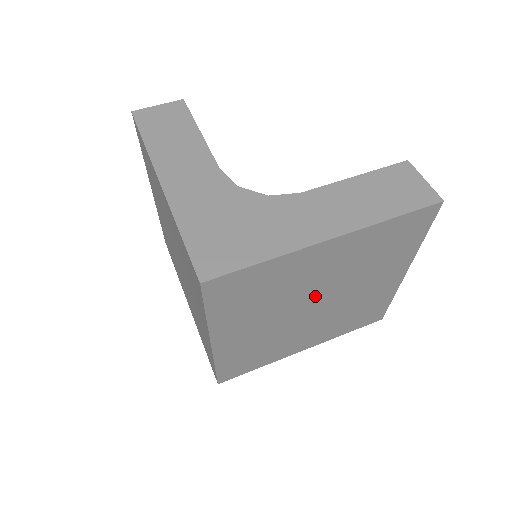
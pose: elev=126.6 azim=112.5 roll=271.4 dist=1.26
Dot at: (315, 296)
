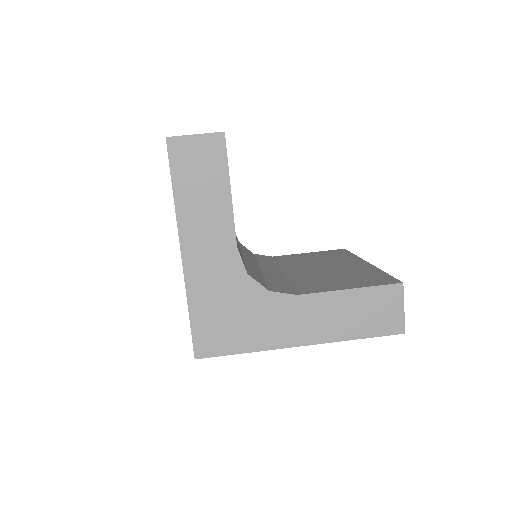
Dot at: occluded
